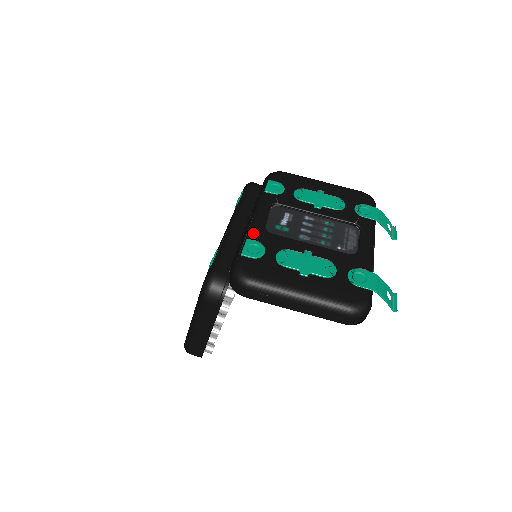
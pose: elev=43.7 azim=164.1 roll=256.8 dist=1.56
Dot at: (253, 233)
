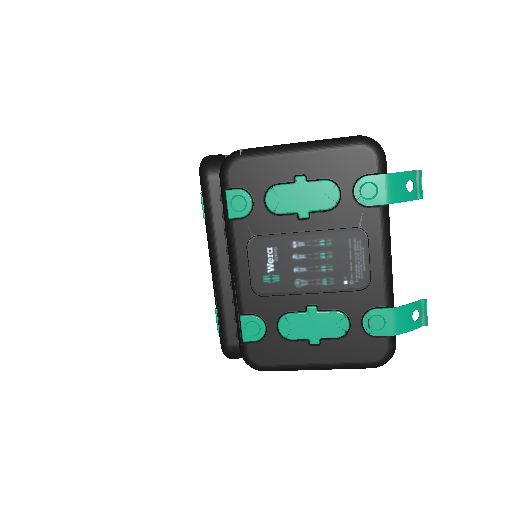
Dot at: (243, 304)
